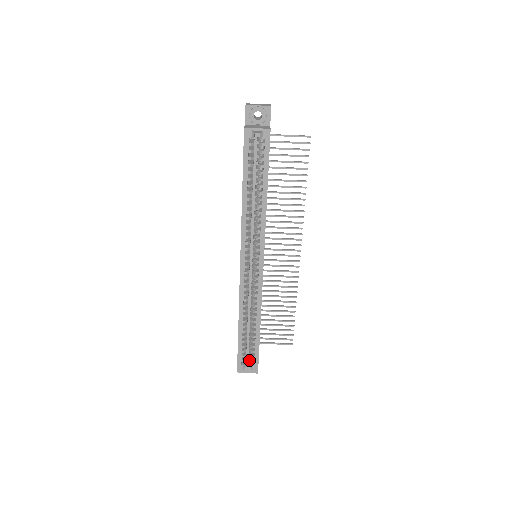
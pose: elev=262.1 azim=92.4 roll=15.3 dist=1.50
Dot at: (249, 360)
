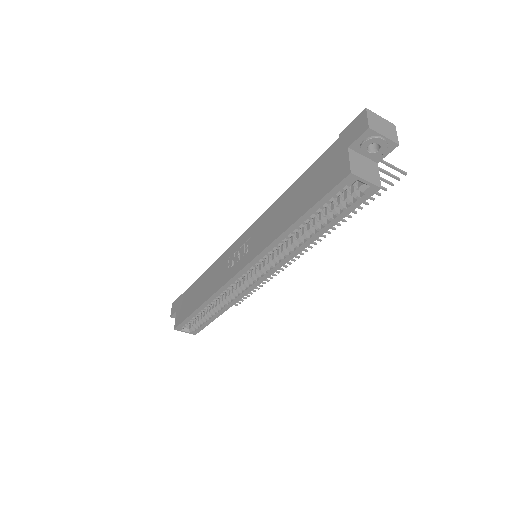
Dot at: (191, 322)
